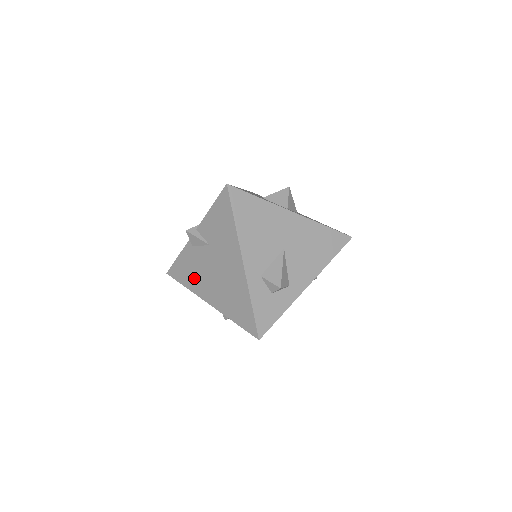
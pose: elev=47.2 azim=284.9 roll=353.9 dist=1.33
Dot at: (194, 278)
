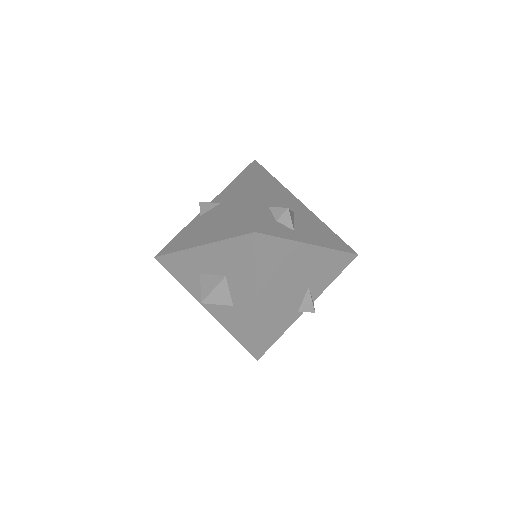
Dot at: (189, 238)
